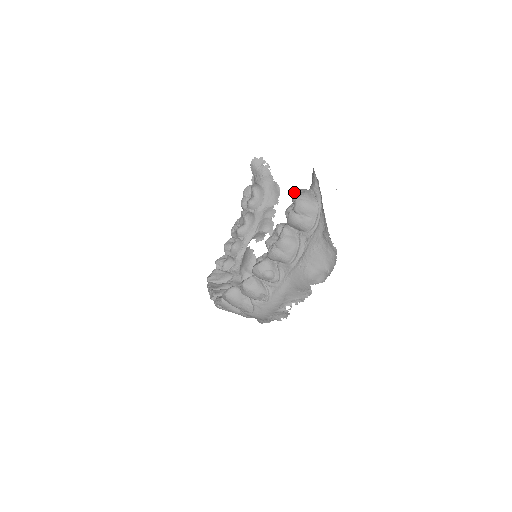
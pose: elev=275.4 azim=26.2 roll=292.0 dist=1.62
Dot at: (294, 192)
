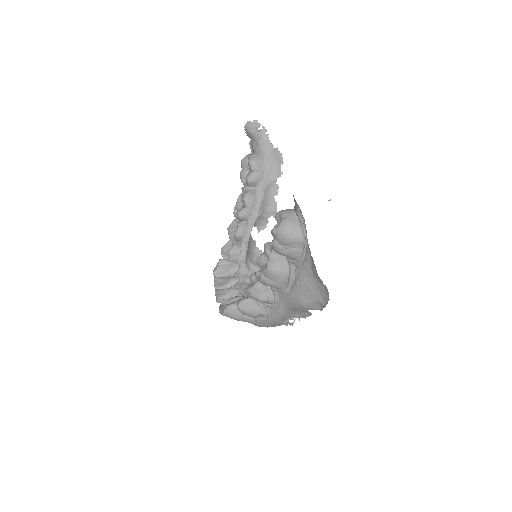
Dot at: (276, 214)
